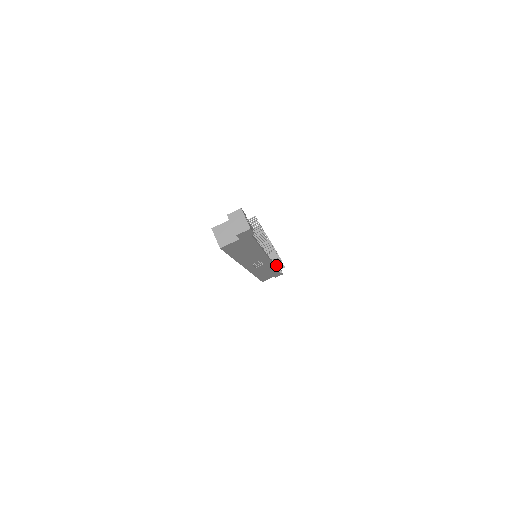
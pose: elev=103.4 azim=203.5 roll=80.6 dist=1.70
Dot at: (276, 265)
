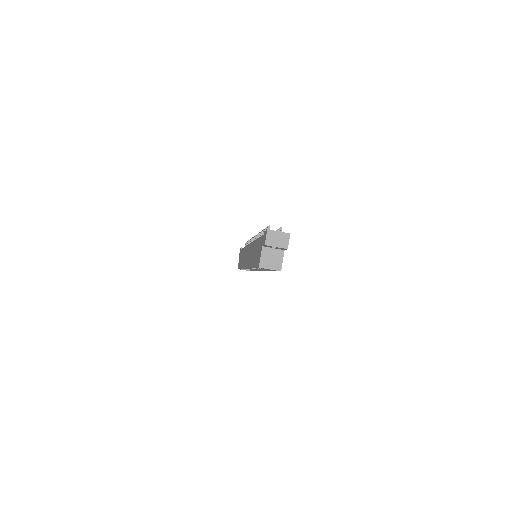
Dot at: occluded
